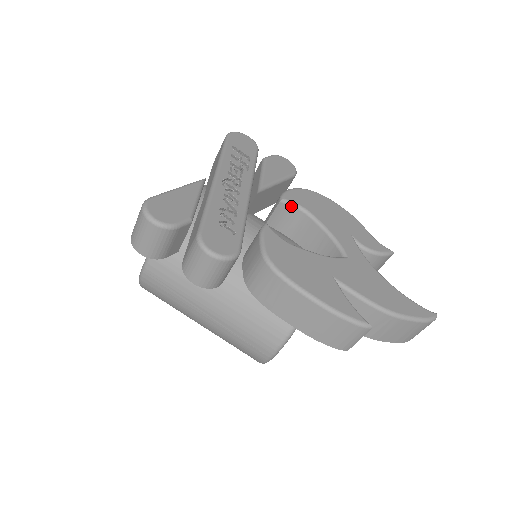
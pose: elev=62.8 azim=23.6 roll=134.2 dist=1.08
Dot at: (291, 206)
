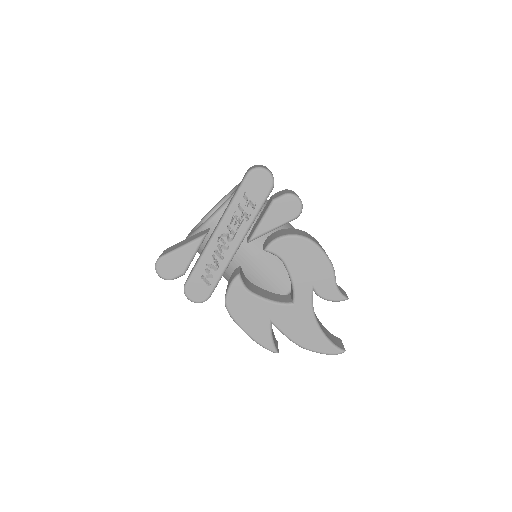
Dot at: (273, 254)
